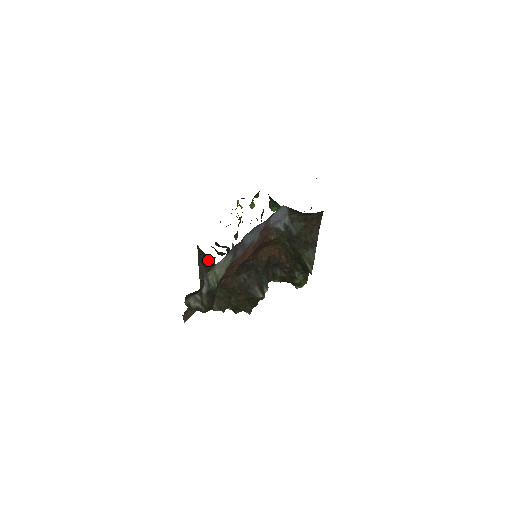
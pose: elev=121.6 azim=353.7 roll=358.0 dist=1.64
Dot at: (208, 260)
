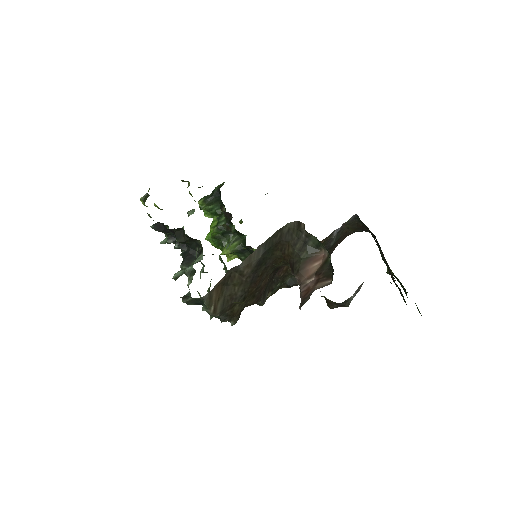
Dot at: (276, 246)
